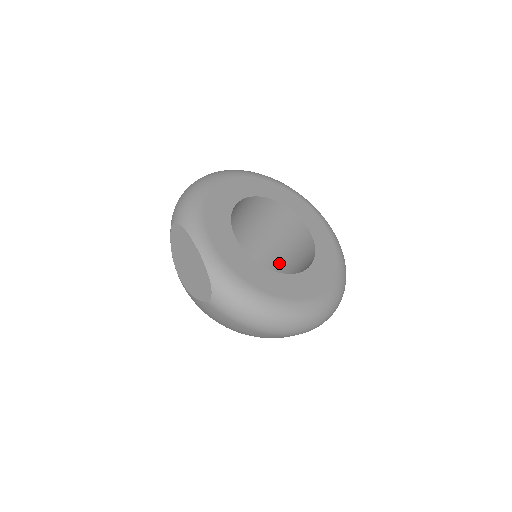
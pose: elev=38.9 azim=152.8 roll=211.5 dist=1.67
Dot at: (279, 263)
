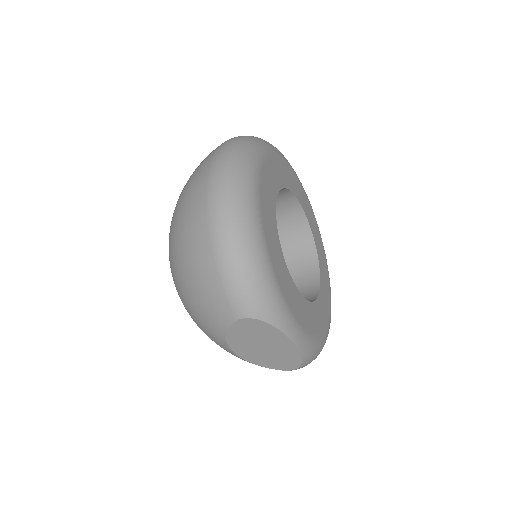
Dot at: occluded
